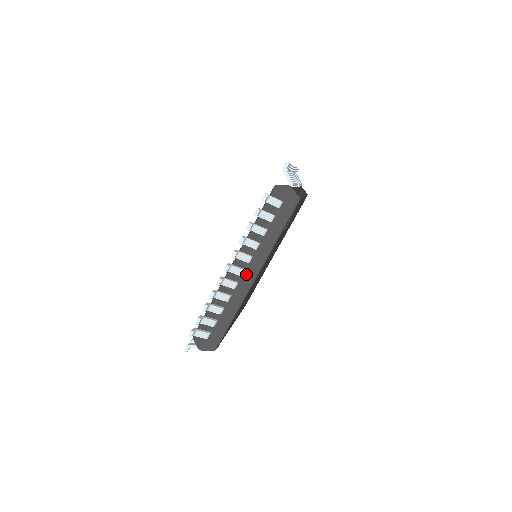
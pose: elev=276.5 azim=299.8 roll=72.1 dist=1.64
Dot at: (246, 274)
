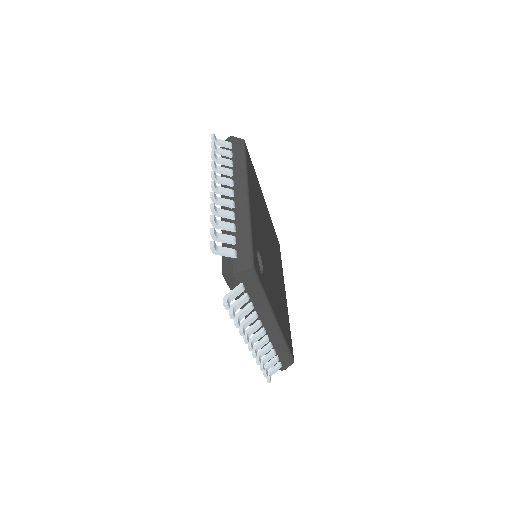
Dot at: (267, 328)
